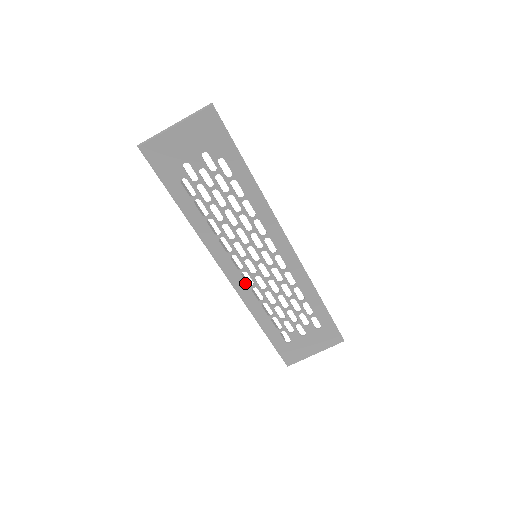
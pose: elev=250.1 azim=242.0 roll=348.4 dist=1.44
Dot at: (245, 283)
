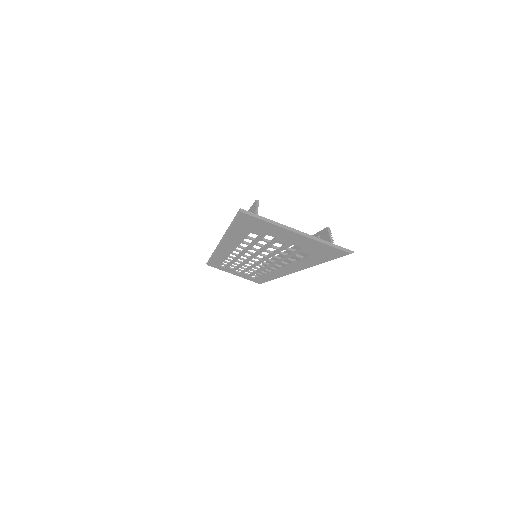
Dot at: (228, 255)
